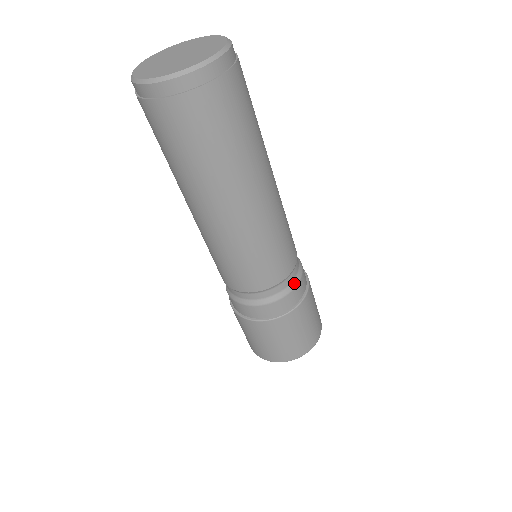
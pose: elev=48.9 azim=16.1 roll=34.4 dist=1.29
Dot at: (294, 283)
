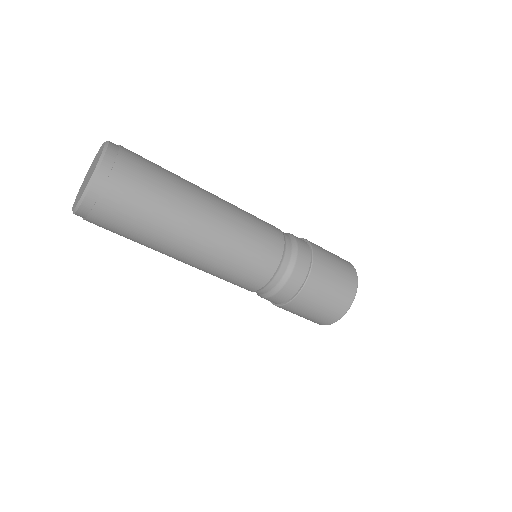
Dot at: (288, 272)
